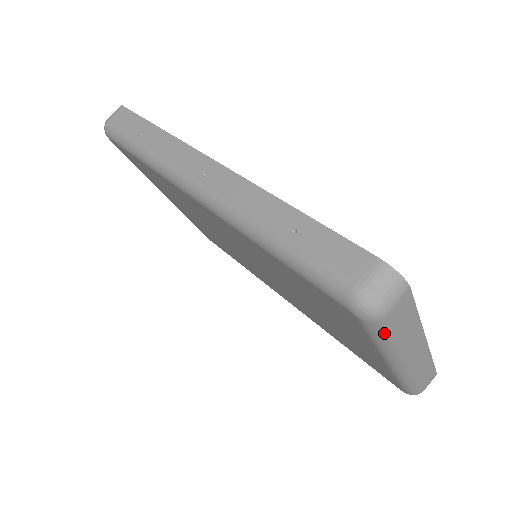
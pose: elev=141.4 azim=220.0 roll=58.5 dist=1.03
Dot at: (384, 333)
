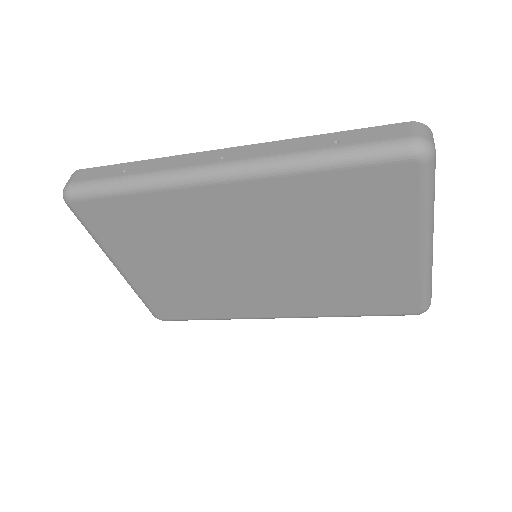
Dot at: (432, 181)
